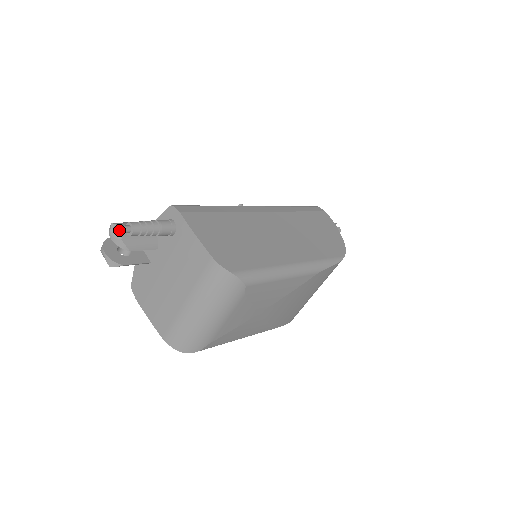
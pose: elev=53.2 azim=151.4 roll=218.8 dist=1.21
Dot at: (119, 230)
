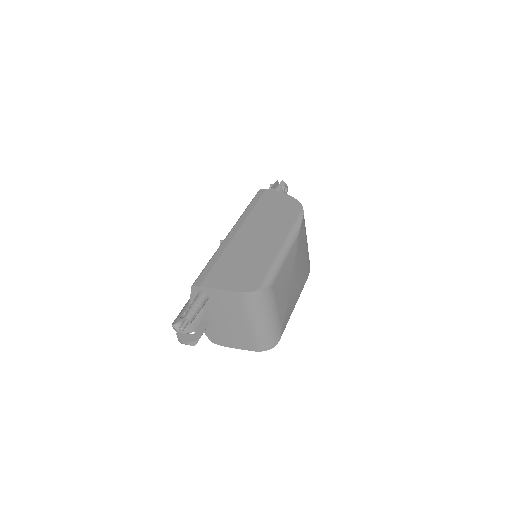
Dot at: (183, 327)
